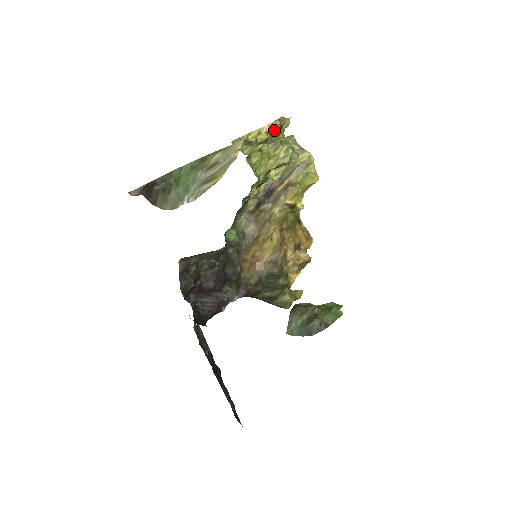
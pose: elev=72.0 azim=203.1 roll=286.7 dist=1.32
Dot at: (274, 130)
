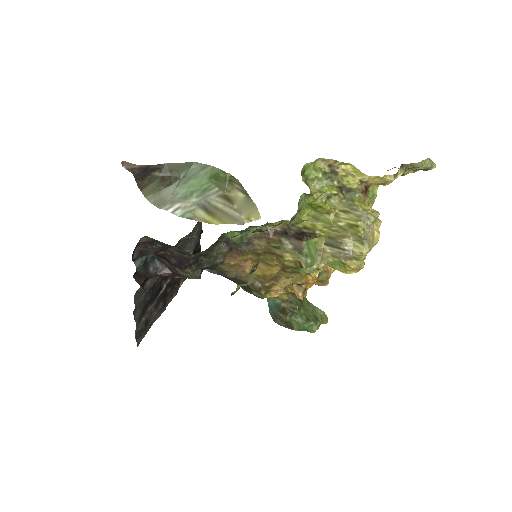
Dot at: (376, 183)
